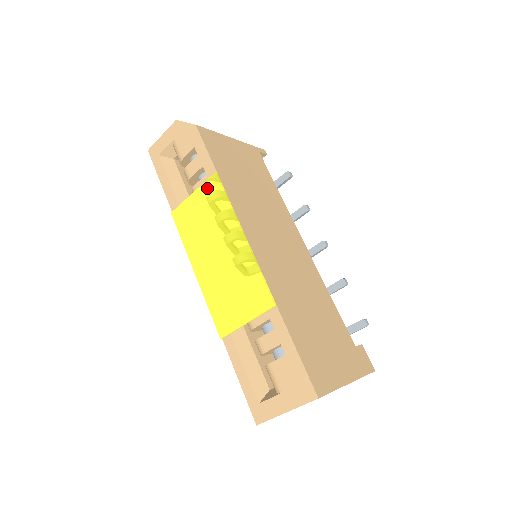
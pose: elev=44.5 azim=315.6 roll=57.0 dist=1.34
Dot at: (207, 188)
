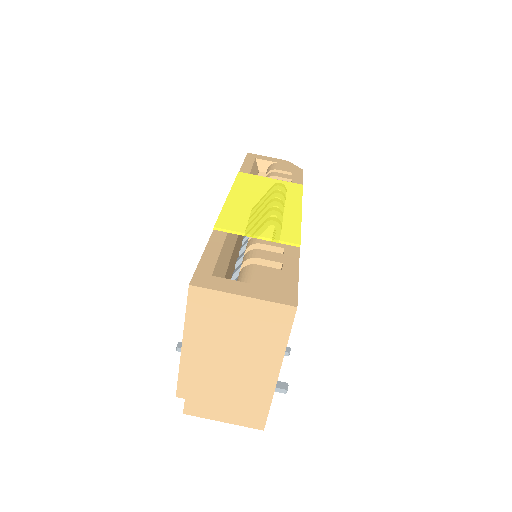
Dot at: (288, 184)
